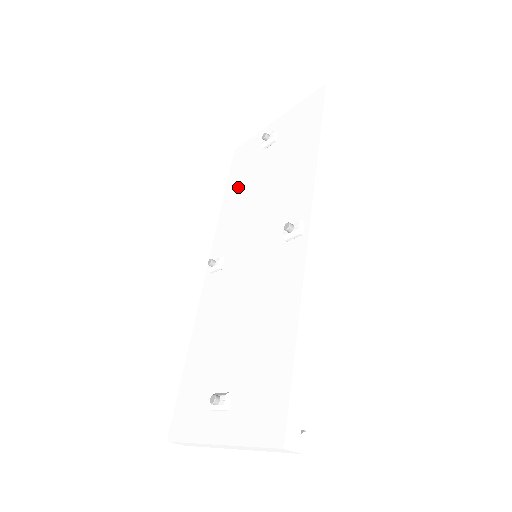
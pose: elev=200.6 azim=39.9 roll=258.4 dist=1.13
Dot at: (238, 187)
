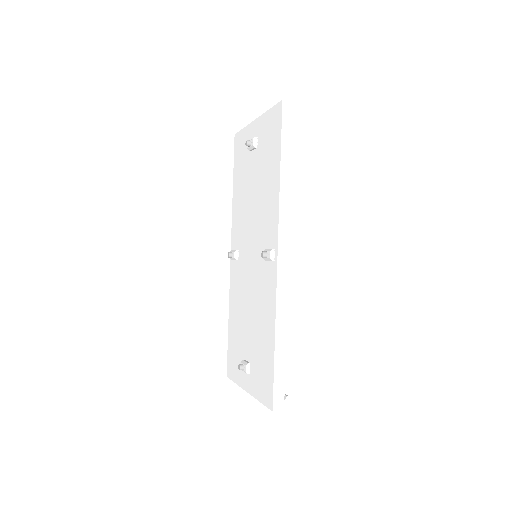
Dot at: (240, 182)
